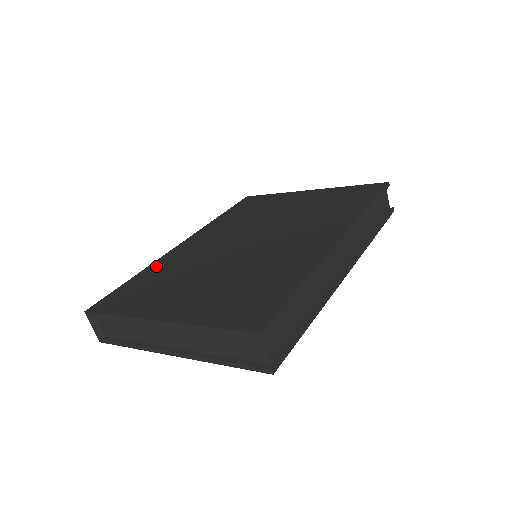
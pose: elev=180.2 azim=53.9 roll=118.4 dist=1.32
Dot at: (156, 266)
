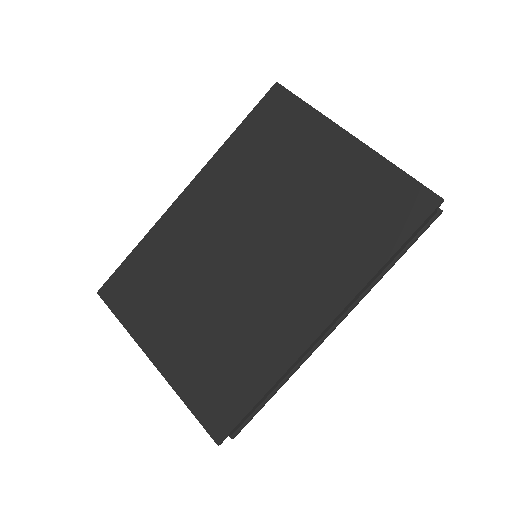
Dot at: (156, 239)
